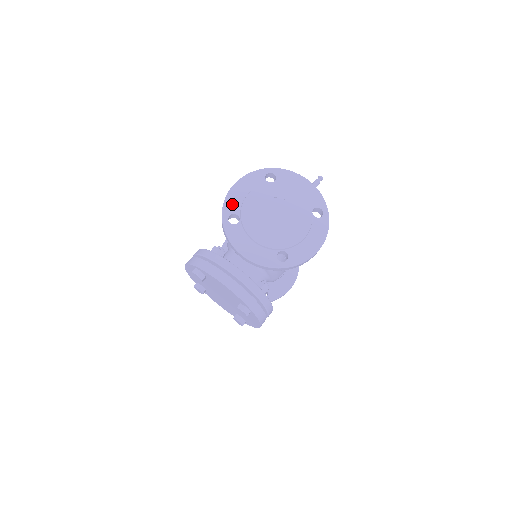
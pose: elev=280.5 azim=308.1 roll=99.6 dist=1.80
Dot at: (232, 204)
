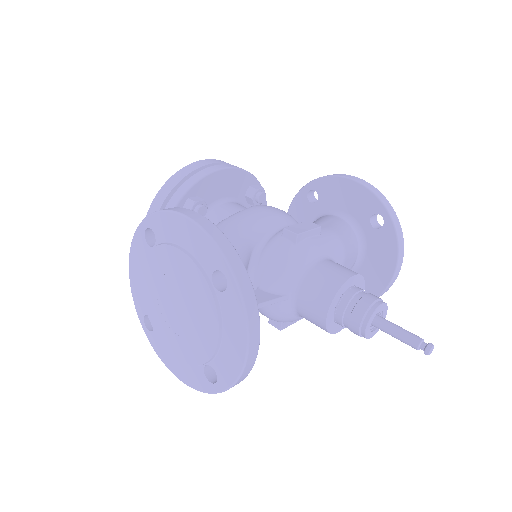
Dot at: (162, 226)
